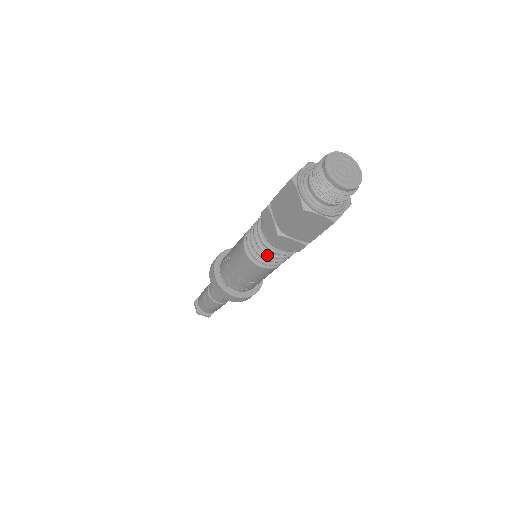
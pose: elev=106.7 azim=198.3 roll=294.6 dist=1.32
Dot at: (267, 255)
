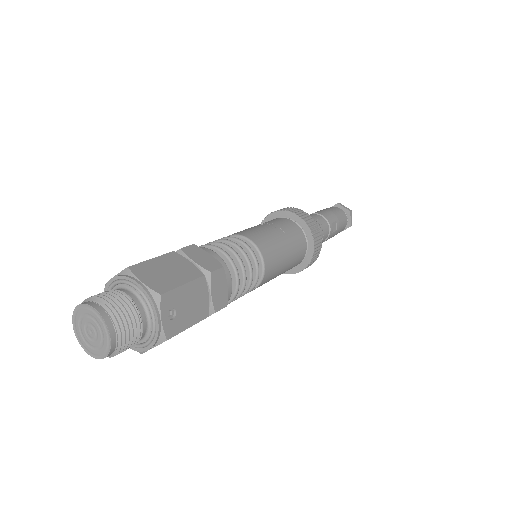
Dot at: occluded
